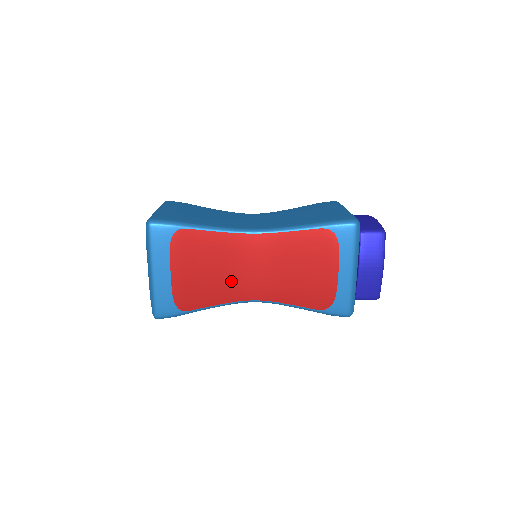
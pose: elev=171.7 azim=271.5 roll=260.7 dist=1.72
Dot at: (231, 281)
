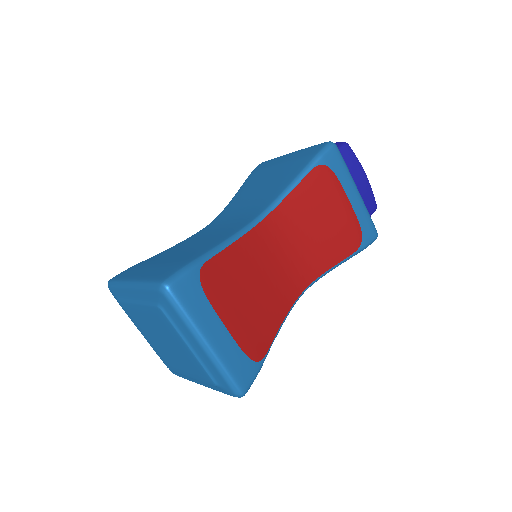
Dot at: (276, 288)
